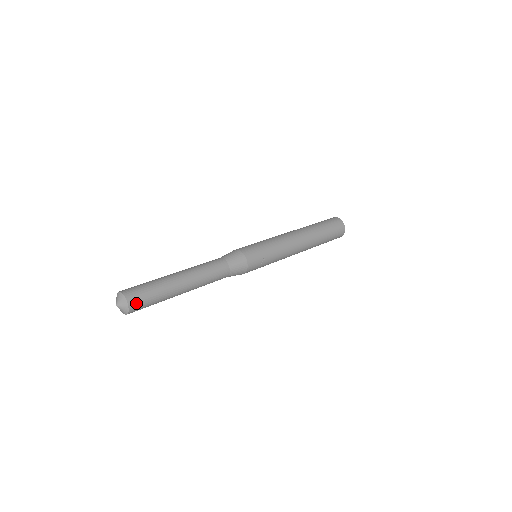
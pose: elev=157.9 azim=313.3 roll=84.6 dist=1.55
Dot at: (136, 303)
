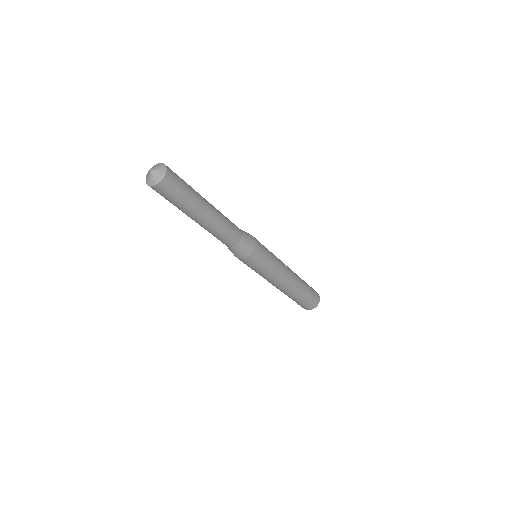
Dot at: (171, 170)
